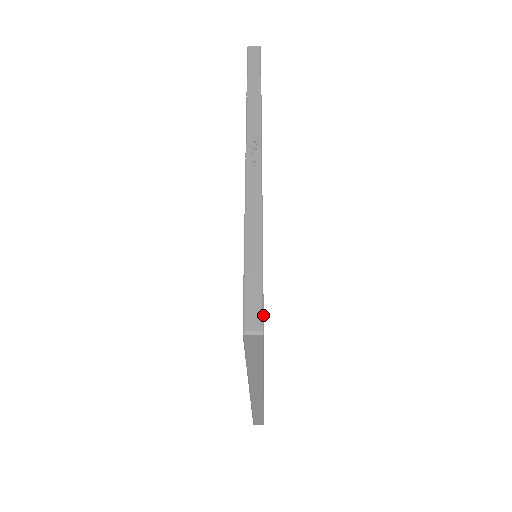
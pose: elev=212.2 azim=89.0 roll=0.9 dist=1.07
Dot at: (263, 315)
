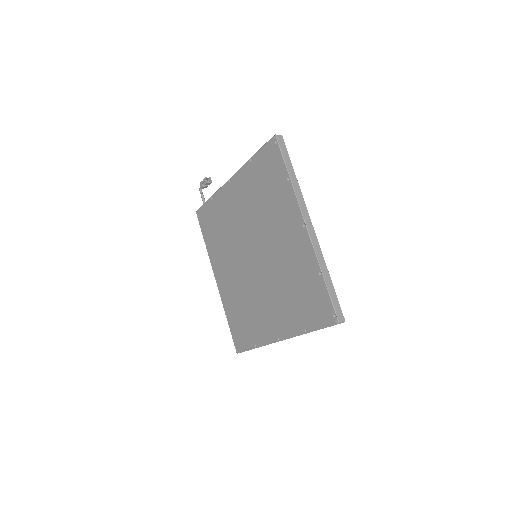
Dot at: occluded
